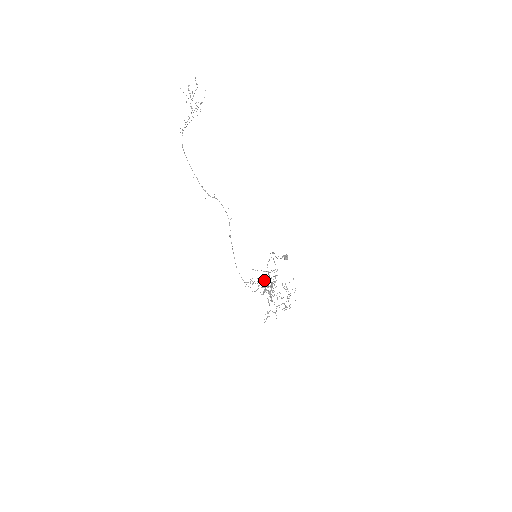
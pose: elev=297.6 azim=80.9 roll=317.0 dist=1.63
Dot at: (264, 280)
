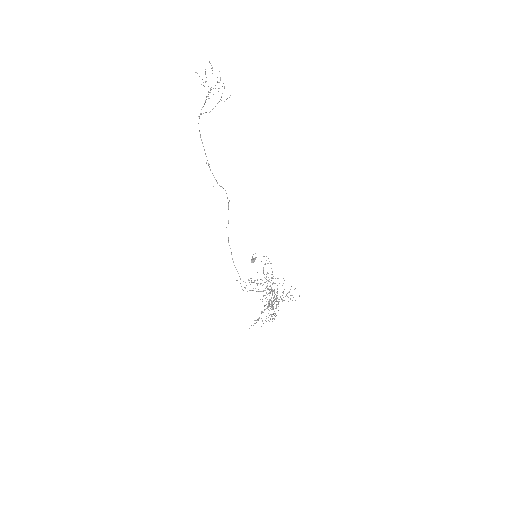
Dot at: occluded
